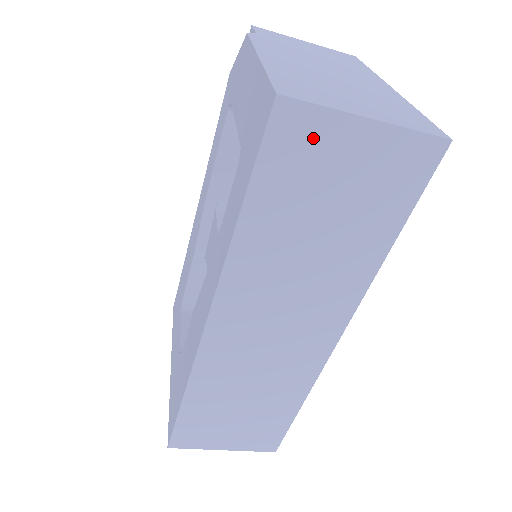
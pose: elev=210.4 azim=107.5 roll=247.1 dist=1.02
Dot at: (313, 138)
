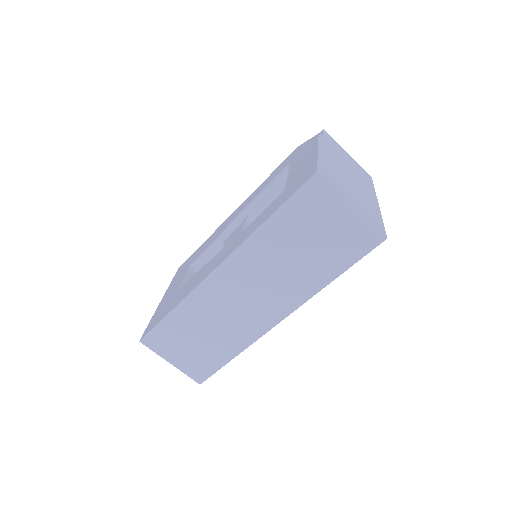
Dot at: (323, 201)
